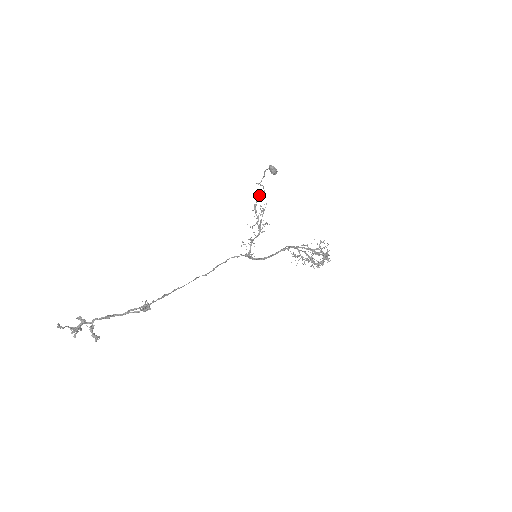
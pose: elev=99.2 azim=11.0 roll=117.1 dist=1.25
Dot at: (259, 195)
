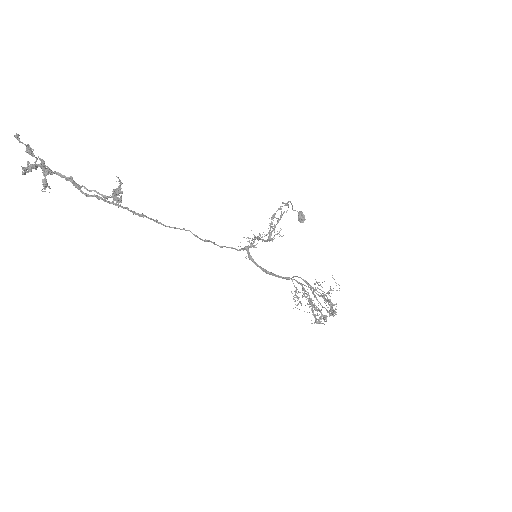
Dot at: occluded
